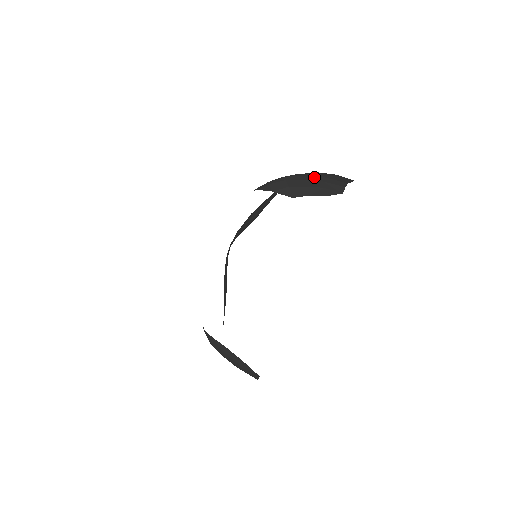
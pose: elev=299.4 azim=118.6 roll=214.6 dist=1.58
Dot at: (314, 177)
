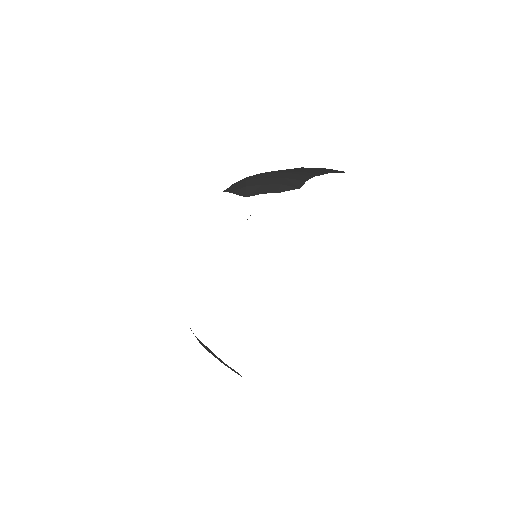
Dot at: (278, 174)
